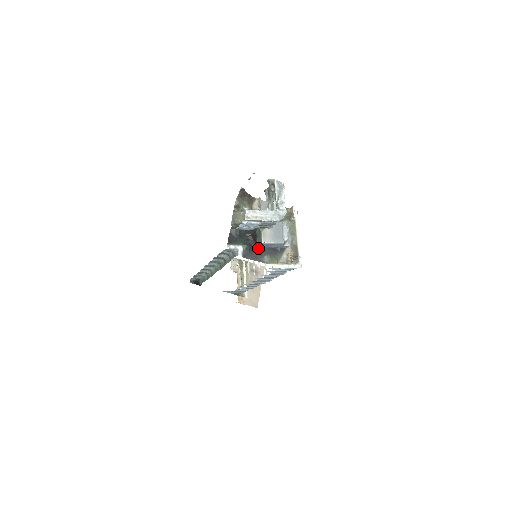
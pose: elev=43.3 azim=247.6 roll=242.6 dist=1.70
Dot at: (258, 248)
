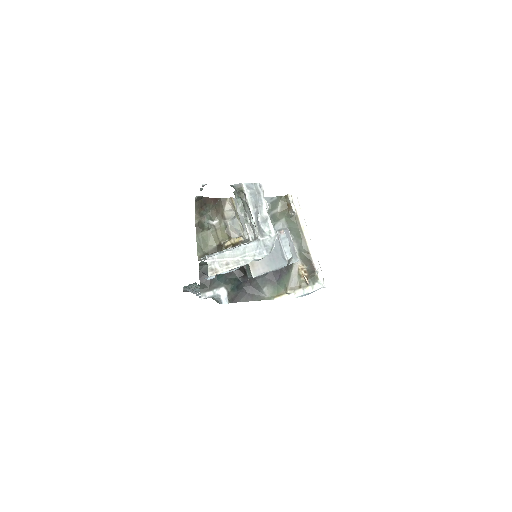
Dot at: (250, 279)
